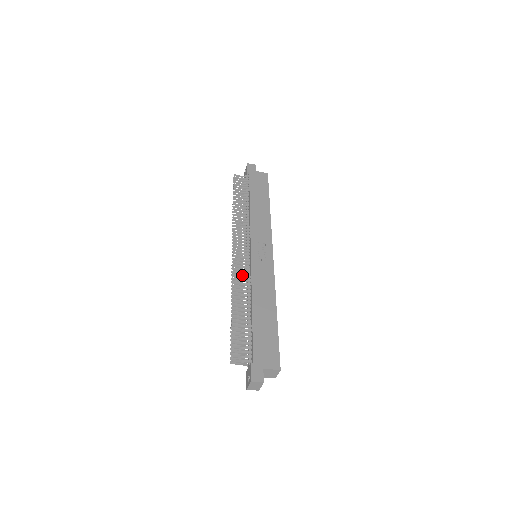
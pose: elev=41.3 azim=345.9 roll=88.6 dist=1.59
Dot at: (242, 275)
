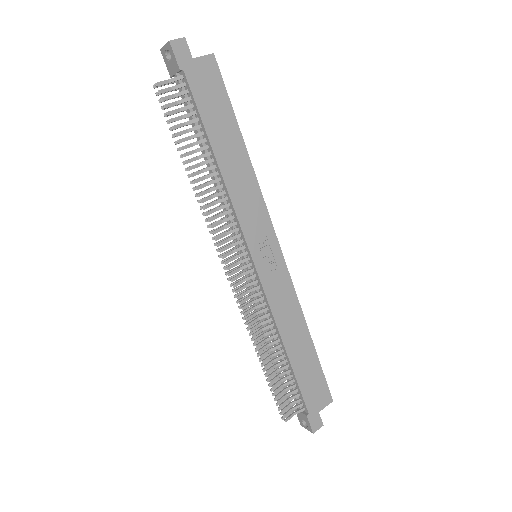
Dot at: (251, 299)
